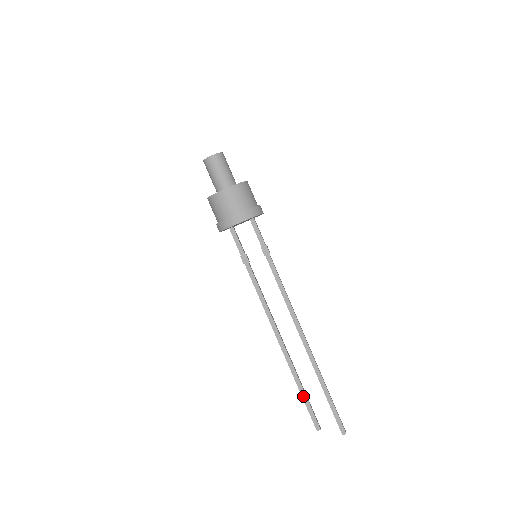
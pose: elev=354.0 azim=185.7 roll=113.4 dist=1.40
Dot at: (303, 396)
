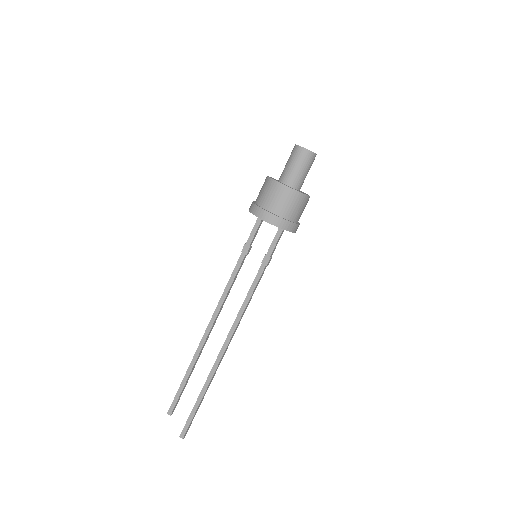
Dot at: (183, 382)
